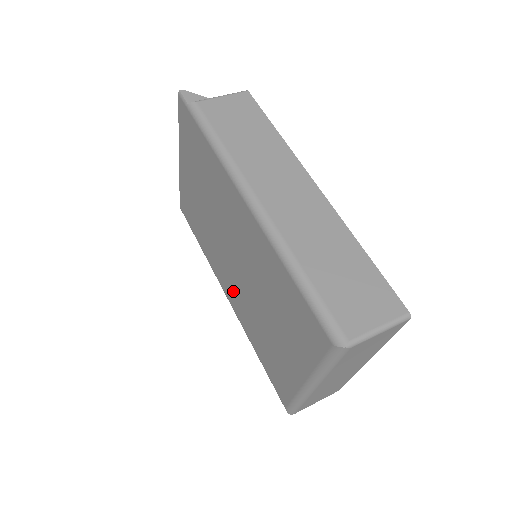
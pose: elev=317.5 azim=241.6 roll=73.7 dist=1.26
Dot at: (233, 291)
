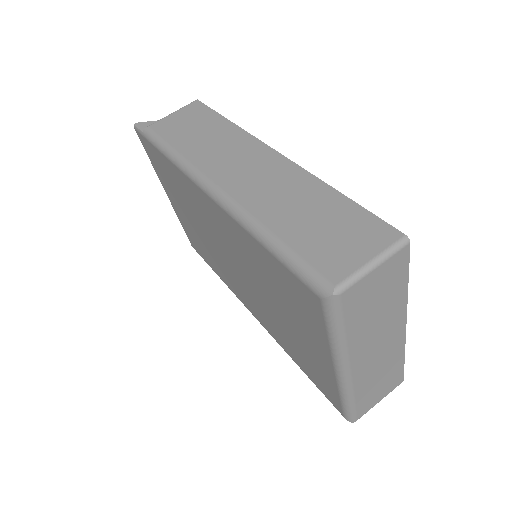
Dot at: (252, 305)
